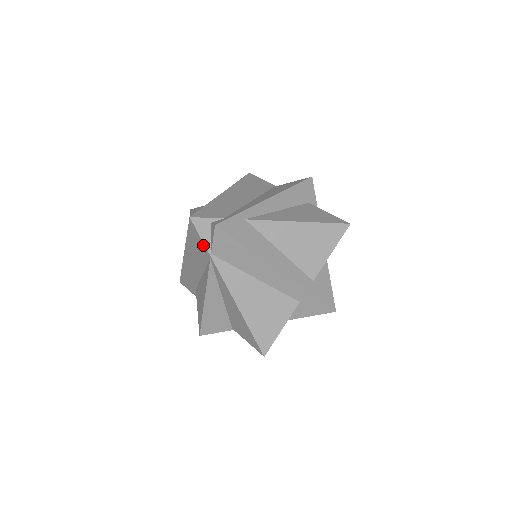
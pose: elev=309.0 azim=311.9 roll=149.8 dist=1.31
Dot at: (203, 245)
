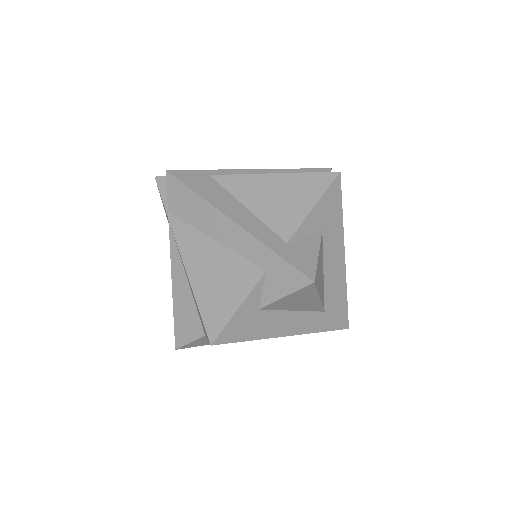
Dot at: (164, 205)
